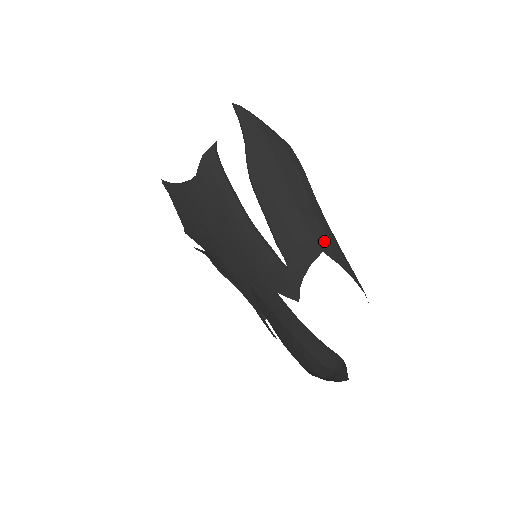
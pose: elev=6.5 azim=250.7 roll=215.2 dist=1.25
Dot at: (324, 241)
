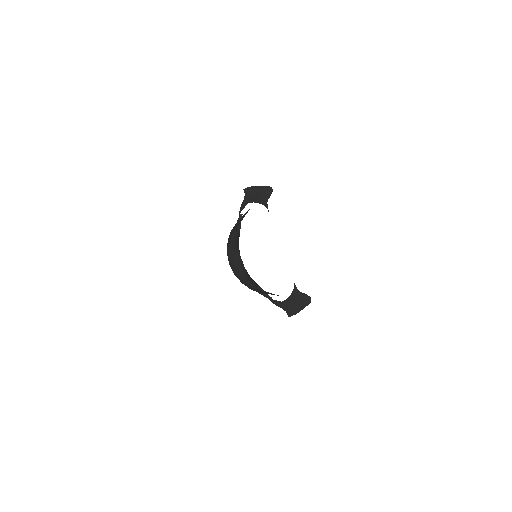
Dot at: occluded
